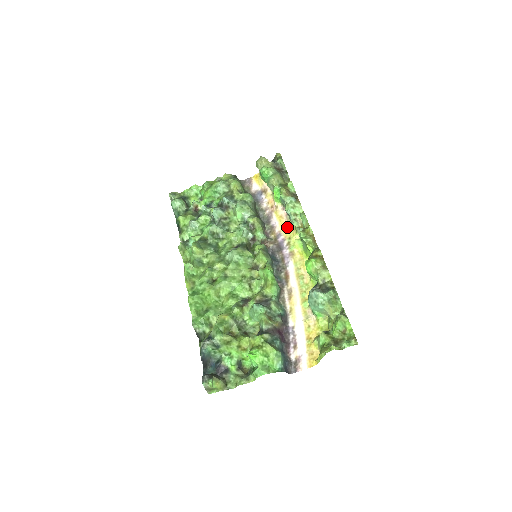
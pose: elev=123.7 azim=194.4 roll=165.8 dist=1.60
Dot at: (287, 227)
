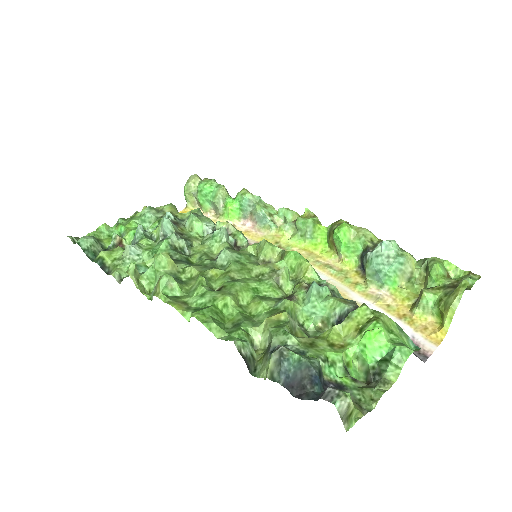
Dot at: (263, 236)
